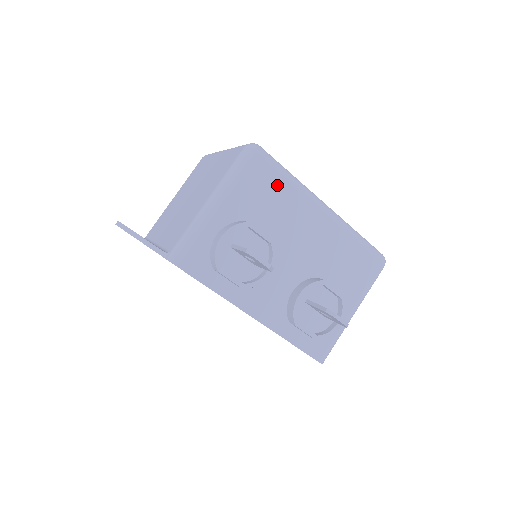
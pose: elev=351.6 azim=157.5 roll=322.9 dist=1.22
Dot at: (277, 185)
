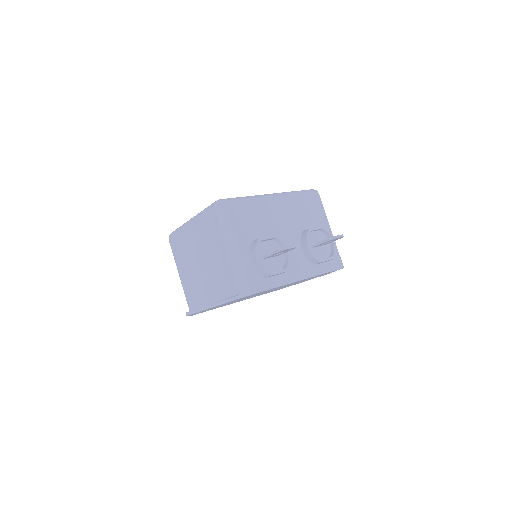
Dot at: (247, 209)
